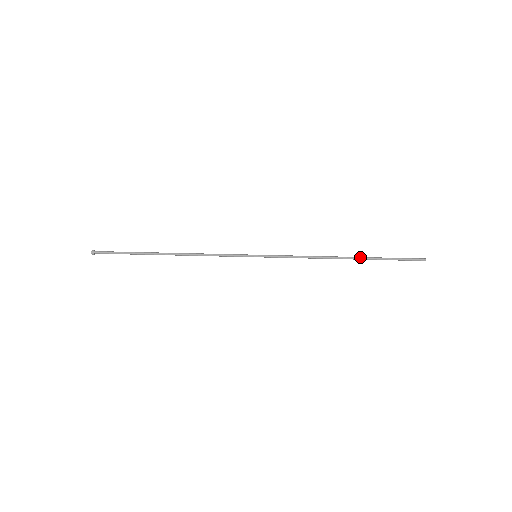
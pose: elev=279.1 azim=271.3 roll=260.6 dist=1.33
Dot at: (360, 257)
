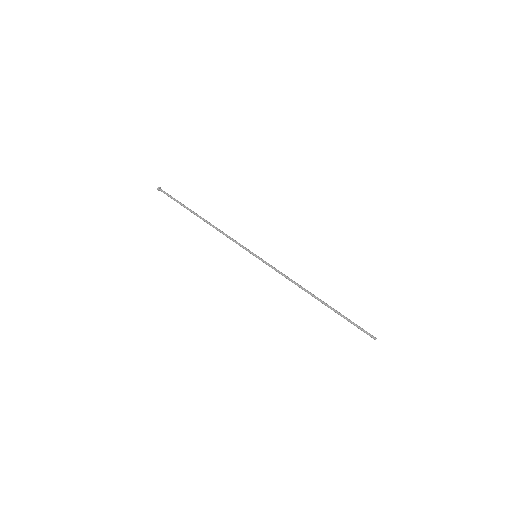
Dot at: (327, 305)
